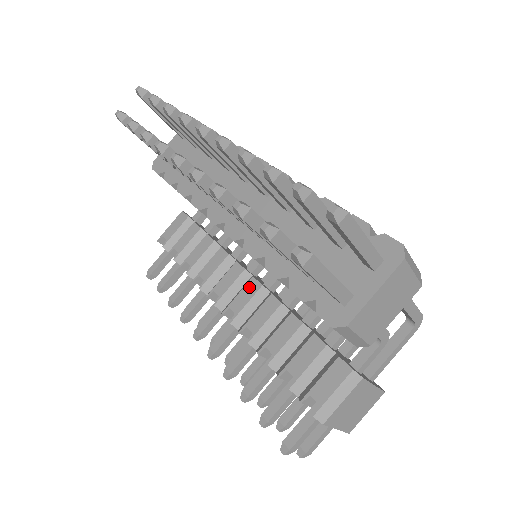
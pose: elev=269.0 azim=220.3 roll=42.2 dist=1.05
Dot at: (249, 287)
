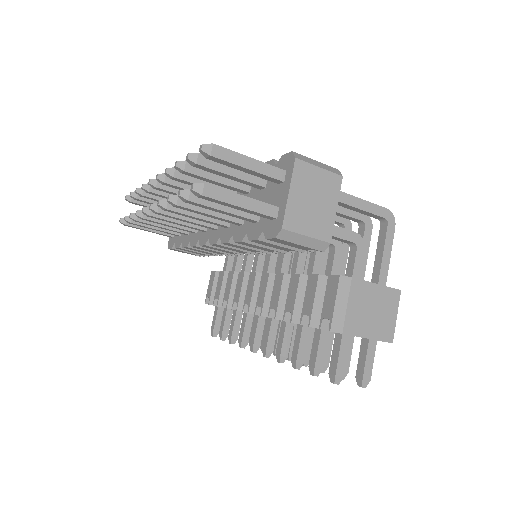
Dot at: (262, 281)
